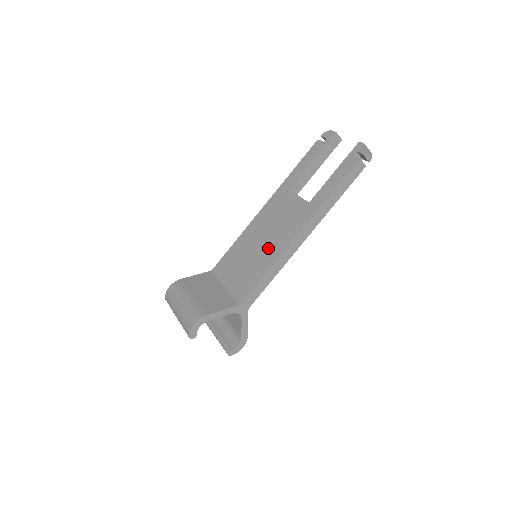
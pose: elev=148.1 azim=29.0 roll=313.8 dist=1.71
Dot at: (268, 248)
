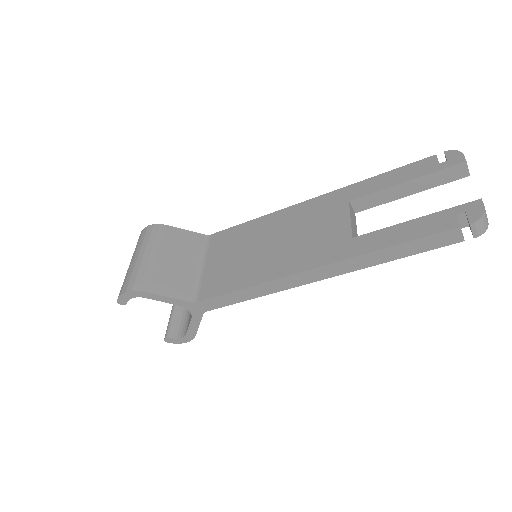
Dot at: (268, 259)
